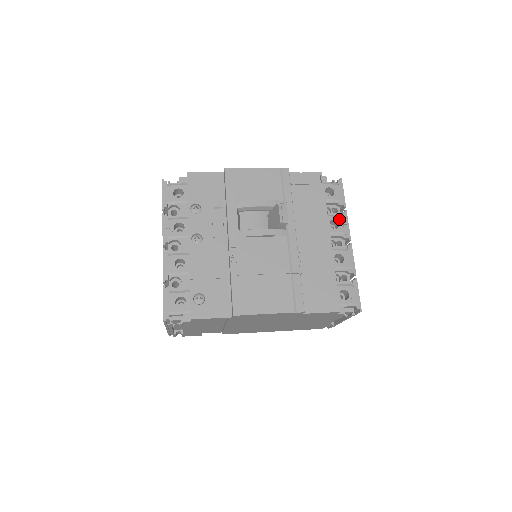
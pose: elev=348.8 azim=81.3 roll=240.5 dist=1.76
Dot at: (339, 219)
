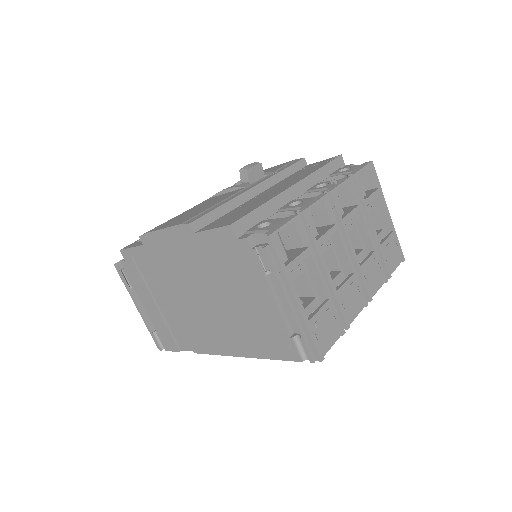
Dot at: (333, 182)
